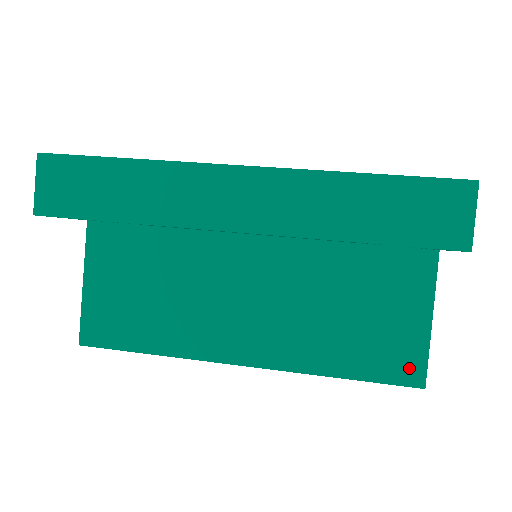
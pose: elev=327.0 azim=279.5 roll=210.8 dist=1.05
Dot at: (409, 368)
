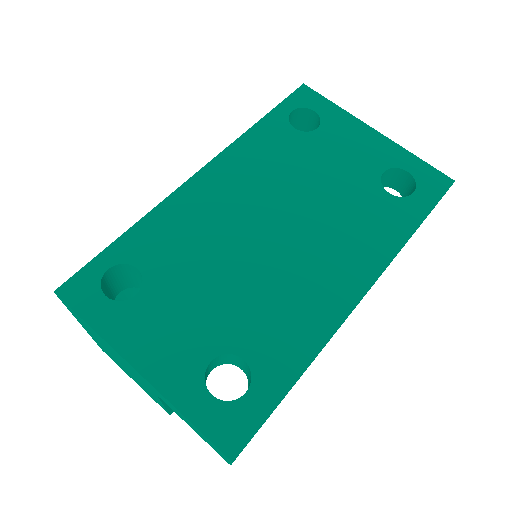
Dot at: occluded
